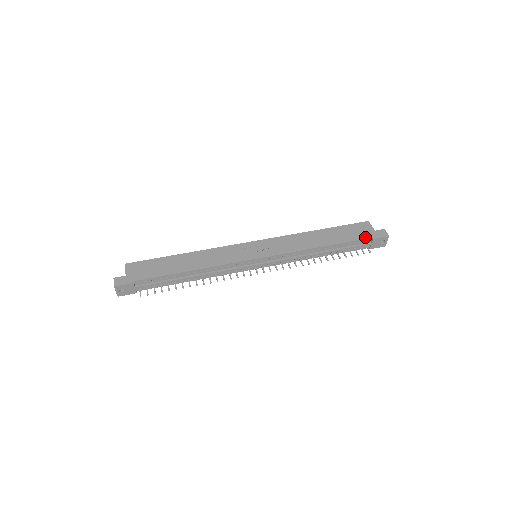
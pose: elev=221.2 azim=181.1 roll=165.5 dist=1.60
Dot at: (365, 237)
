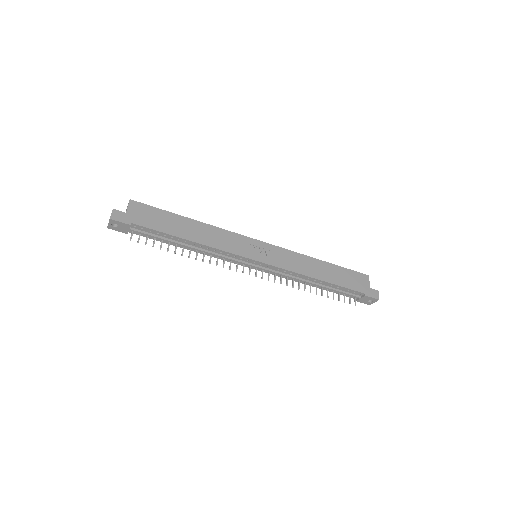
Dot at: (359, 290)
